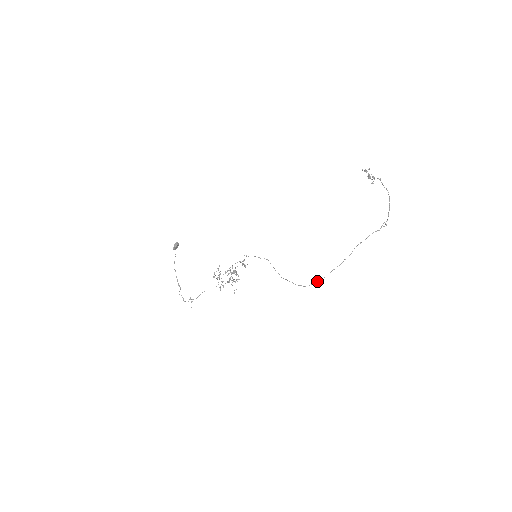
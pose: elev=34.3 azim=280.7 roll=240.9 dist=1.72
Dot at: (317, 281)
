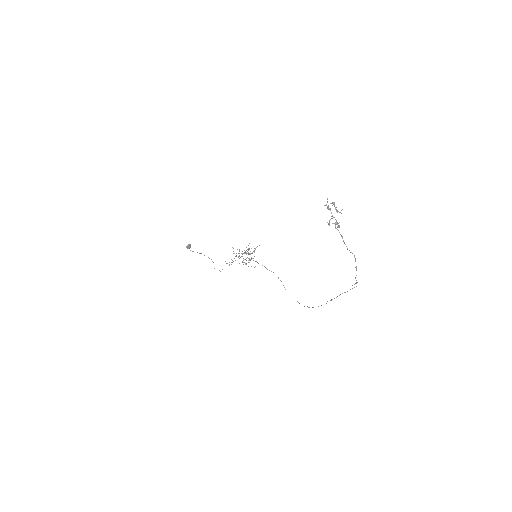
Dot at: occluded
